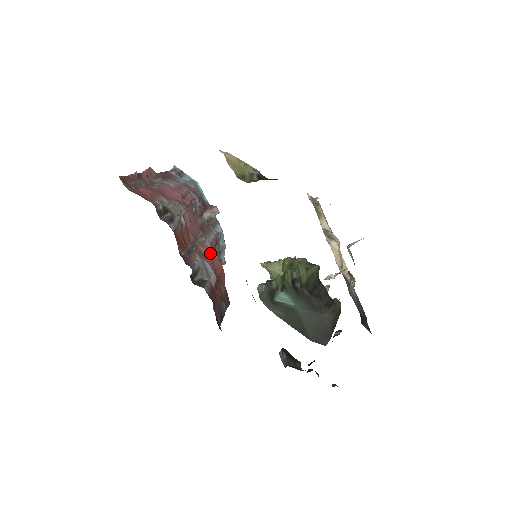
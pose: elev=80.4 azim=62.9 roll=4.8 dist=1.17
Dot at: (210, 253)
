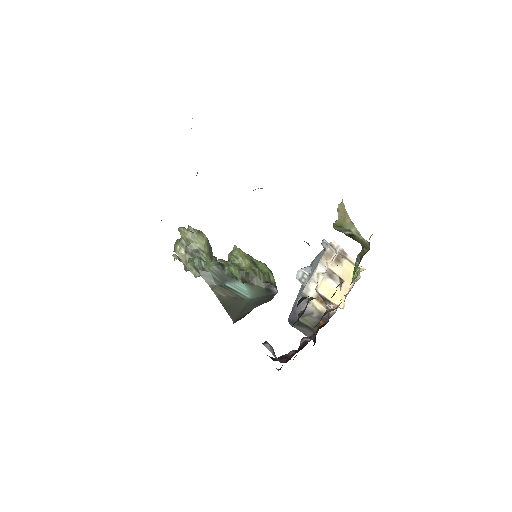
Dot at: occluded
